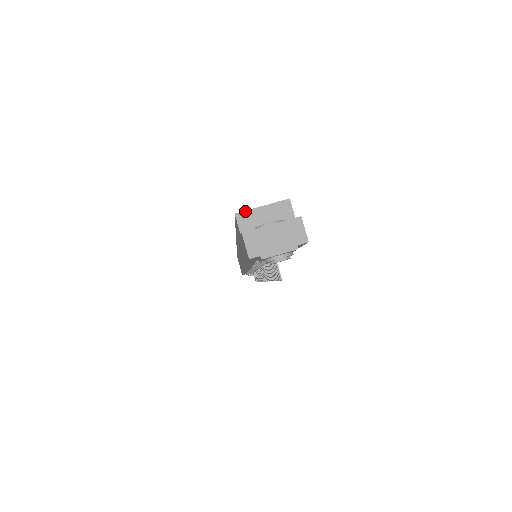
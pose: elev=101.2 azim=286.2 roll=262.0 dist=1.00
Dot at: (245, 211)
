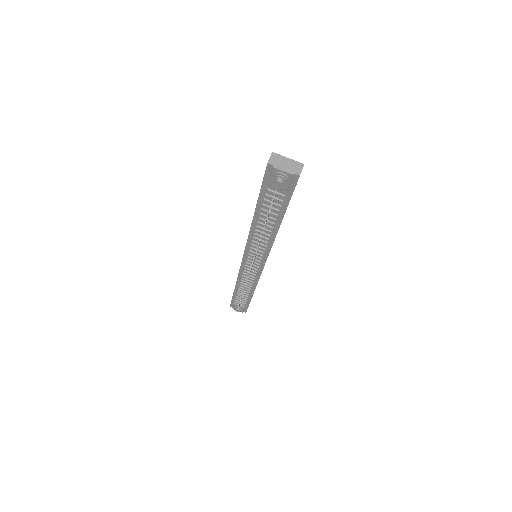
Dot at: occluded
